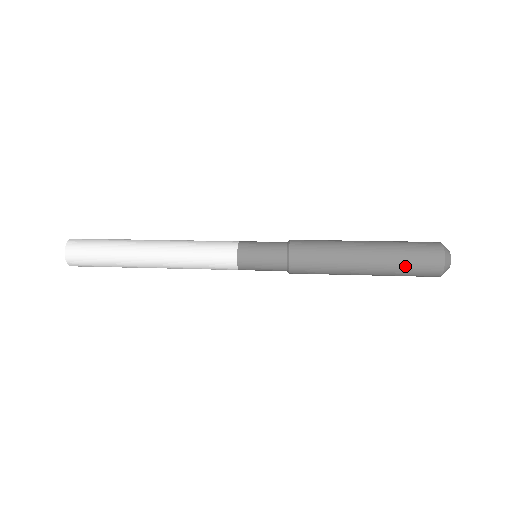
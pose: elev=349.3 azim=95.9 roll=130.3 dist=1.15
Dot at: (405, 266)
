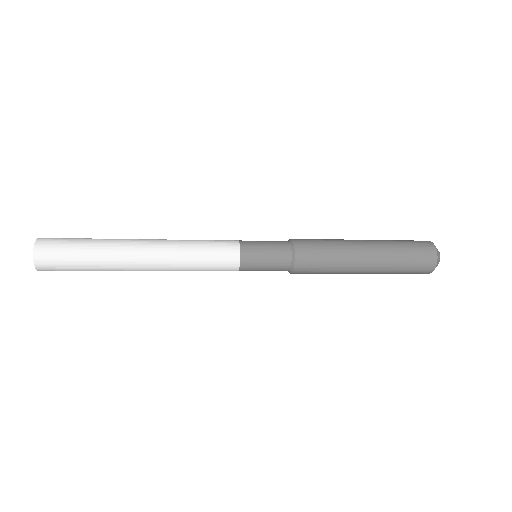
Dot at: (400, 271)
